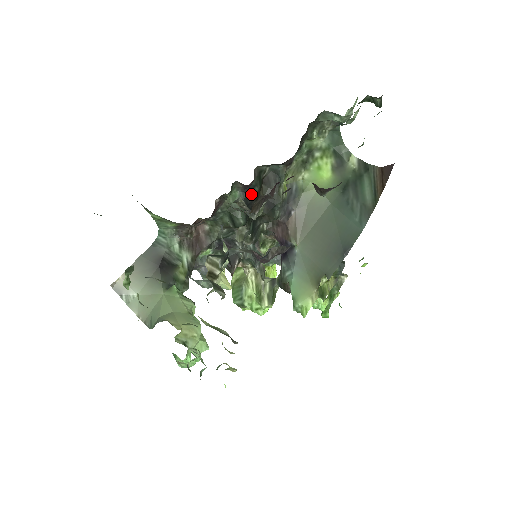
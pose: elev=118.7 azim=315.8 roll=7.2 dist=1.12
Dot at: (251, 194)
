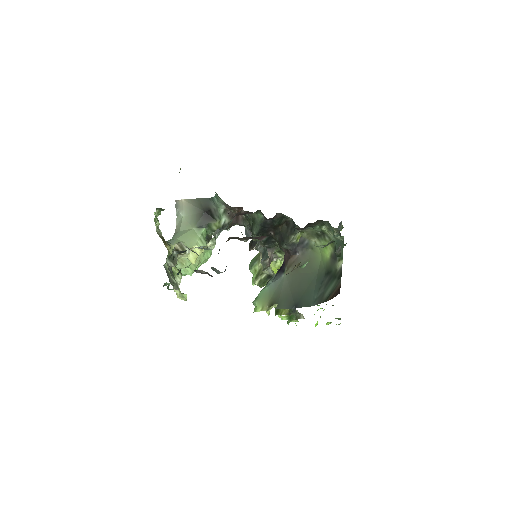
Dot at: (271, 223)
